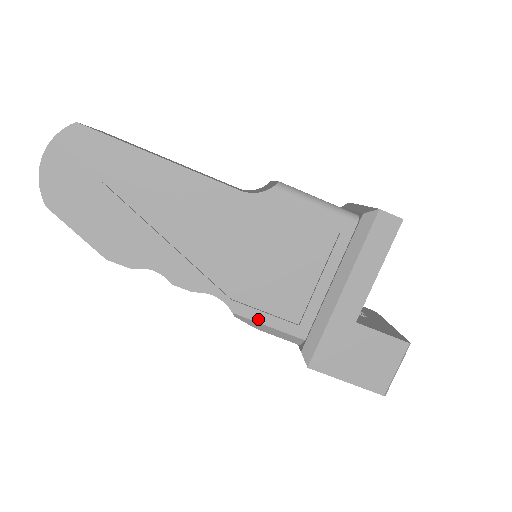
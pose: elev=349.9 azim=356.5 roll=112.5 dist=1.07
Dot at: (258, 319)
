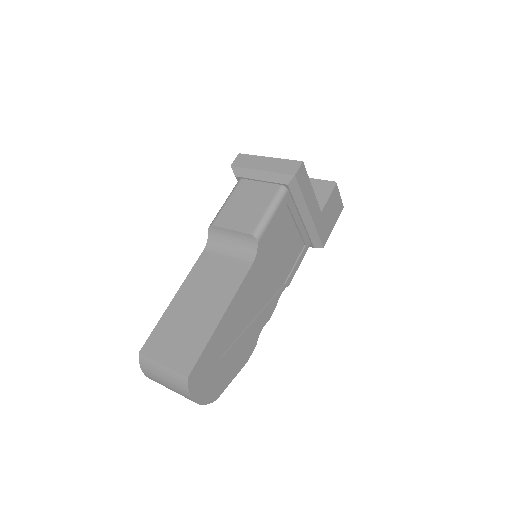
Dot at: (296, 270)
